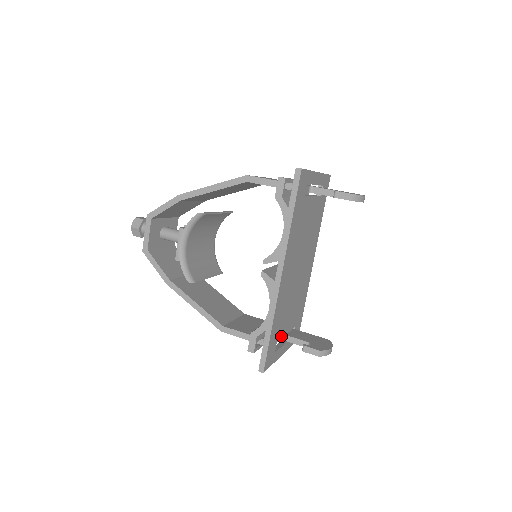
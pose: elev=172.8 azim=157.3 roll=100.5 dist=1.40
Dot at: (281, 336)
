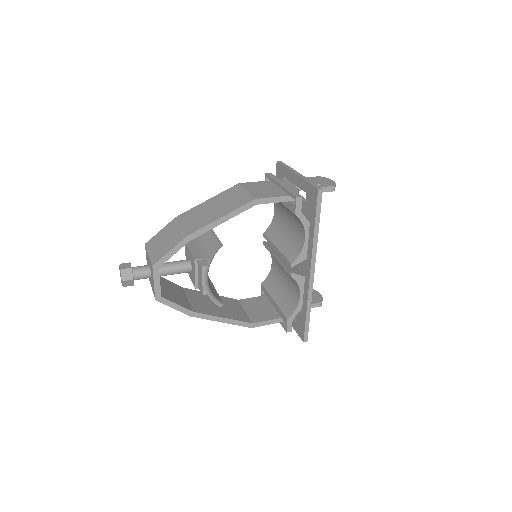
Dot at: occluded
